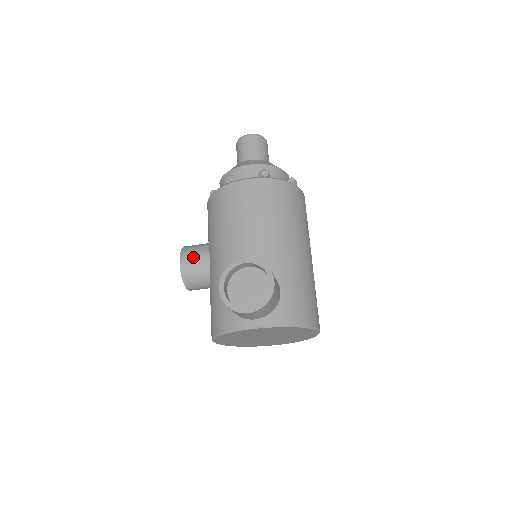
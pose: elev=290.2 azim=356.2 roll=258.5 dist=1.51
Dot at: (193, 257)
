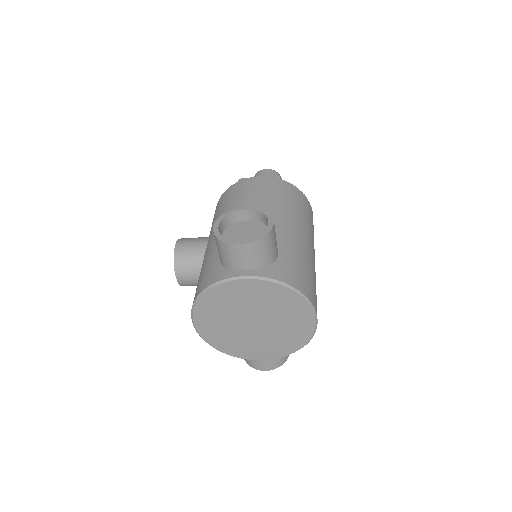
Dot at: (191, 241)
